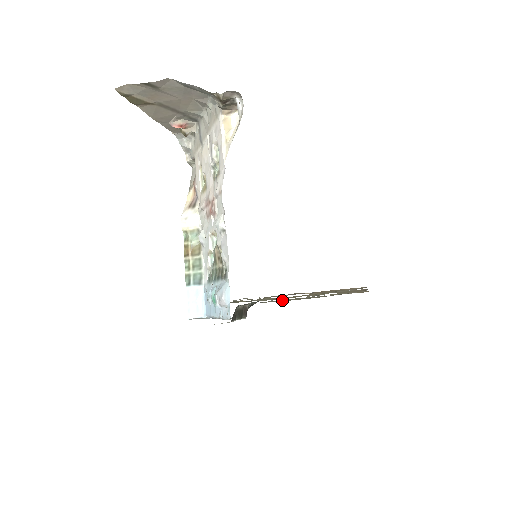
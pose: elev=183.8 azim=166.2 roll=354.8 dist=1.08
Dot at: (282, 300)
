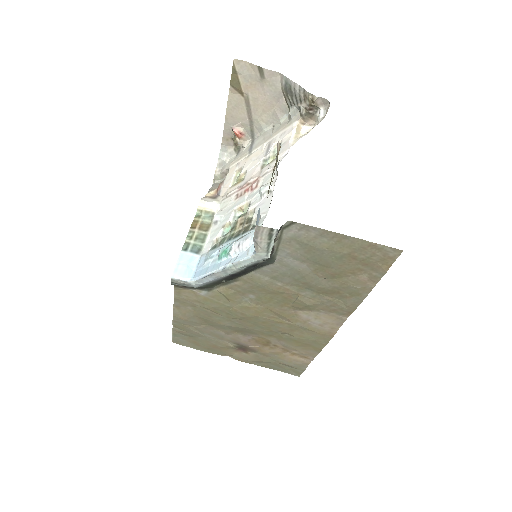
Dot at: (320, 242)
